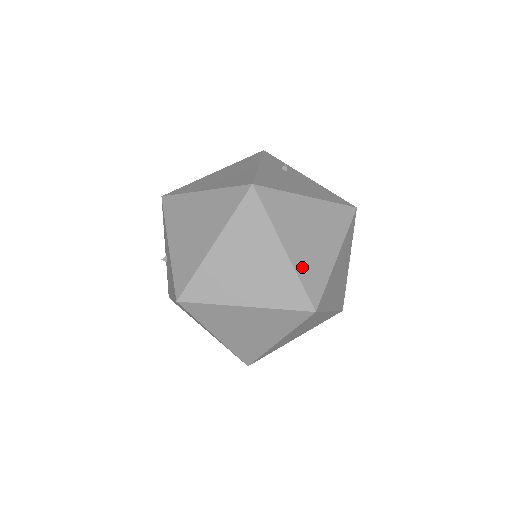
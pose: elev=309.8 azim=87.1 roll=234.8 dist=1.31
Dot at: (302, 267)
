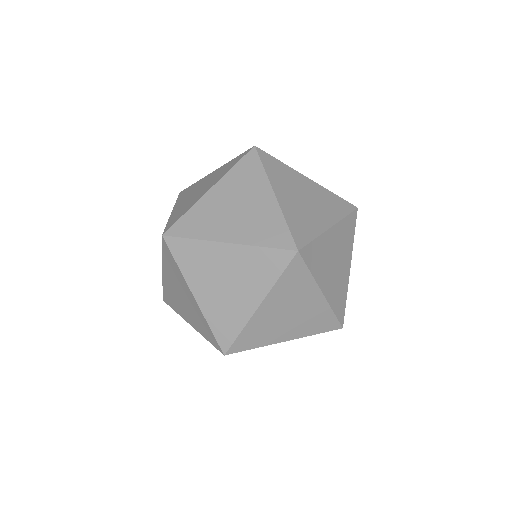
Dot at: (290, 214)
